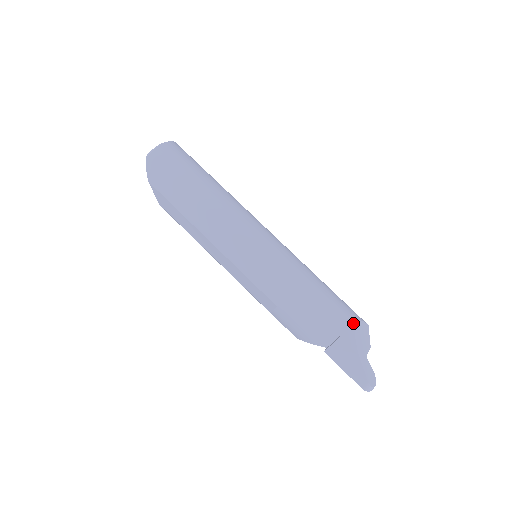
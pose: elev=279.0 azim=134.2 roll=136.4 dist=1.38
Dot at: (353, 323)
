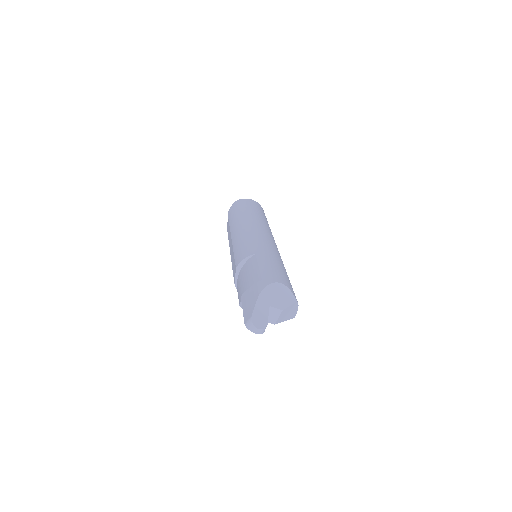
Dot at: (277, 281)
